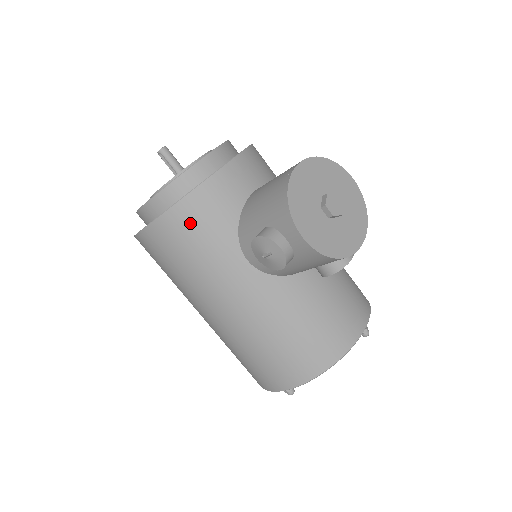
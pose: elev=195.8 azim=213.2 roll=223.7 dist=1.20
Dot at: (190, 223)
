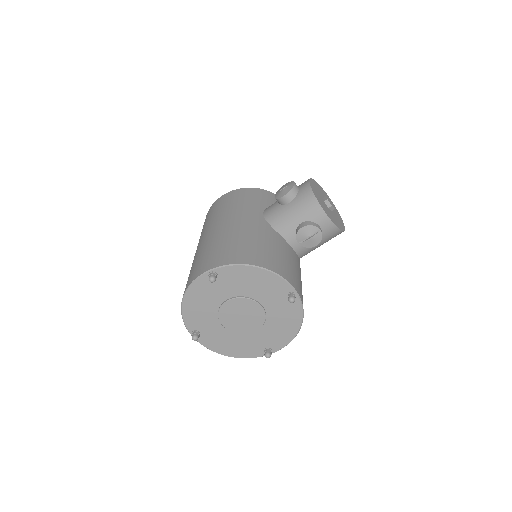
Dot at: (252, 193)
